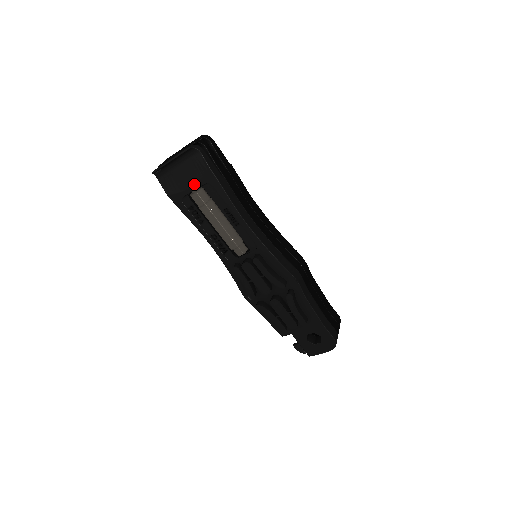
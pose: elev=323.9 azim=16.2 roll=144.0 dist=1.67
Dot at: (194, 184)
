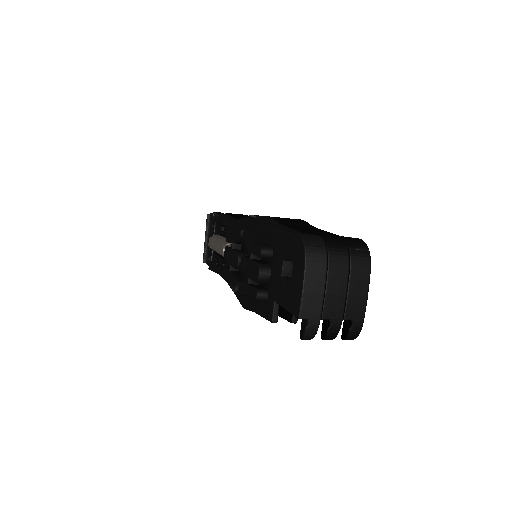
Dot at: occluded
